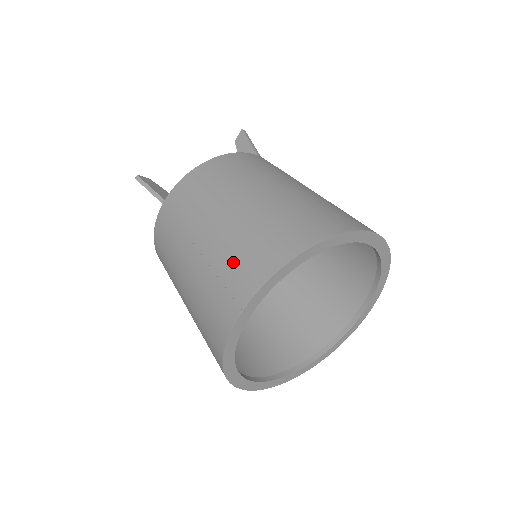
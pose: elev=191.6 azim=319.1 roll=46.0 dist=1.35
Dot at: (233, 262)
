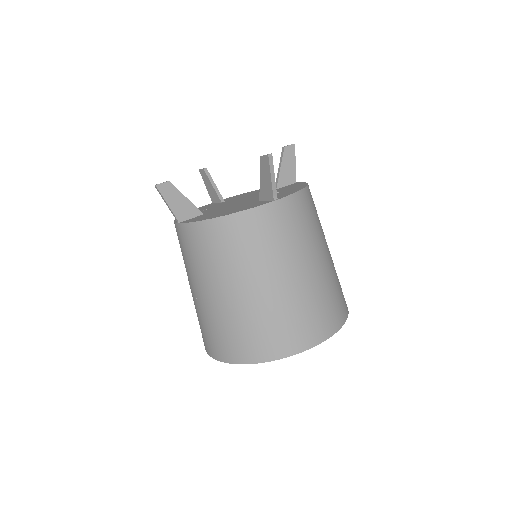
Dot at: (211, 331)
